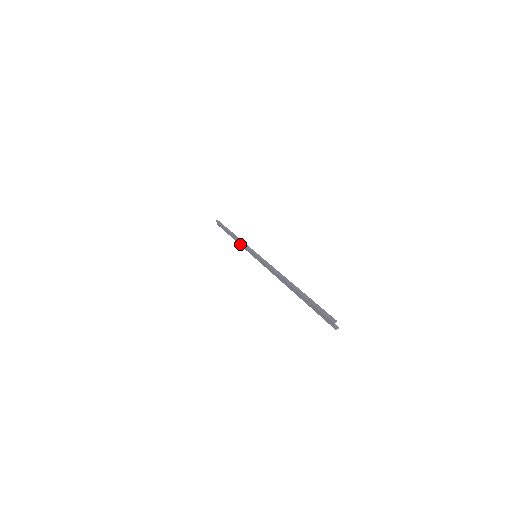
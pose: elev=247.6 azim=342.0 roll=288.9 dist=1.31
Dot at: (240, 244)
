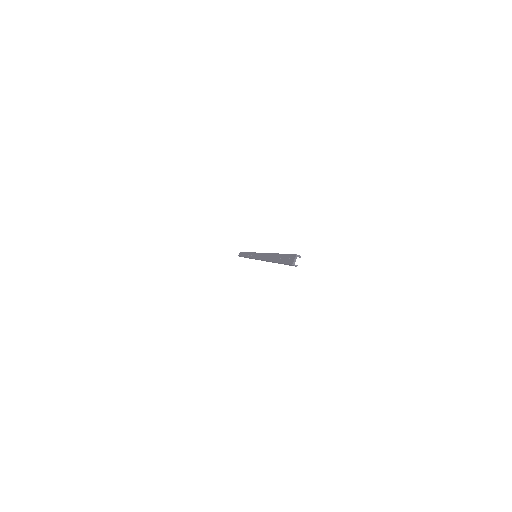
Dot at: (248, 256)
